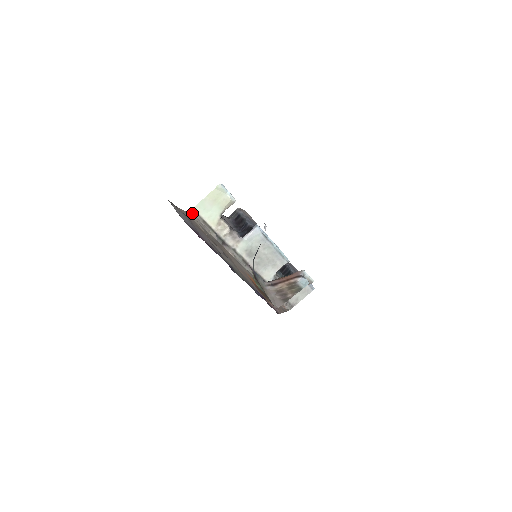
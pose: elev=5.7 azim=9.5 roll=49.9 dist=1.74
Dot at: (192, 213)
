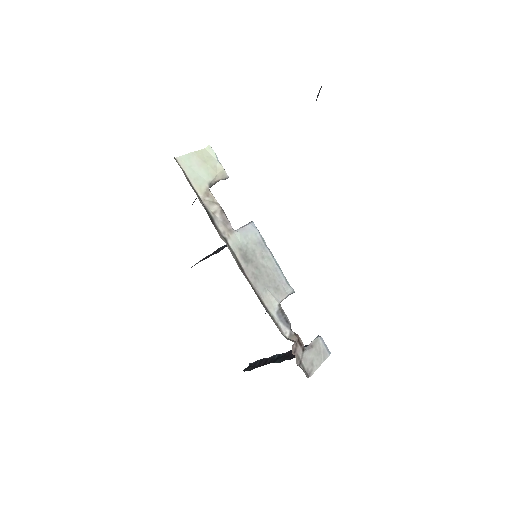
Dot at: occluded
